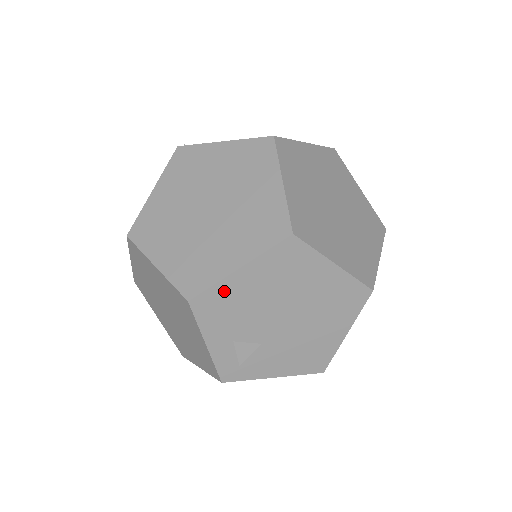
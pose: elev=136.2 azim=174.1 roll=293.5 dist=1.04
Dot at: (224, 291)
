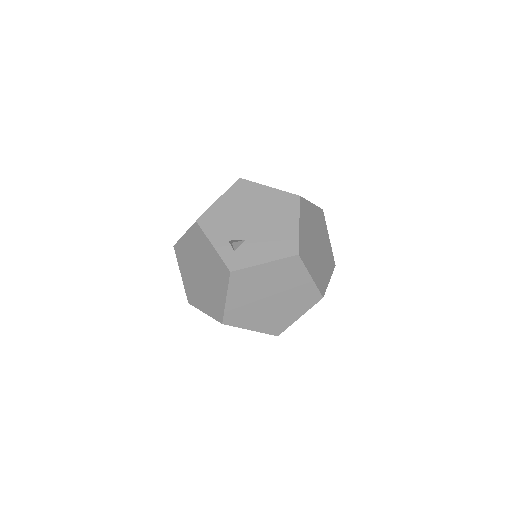
Dot at: (214, 212)
